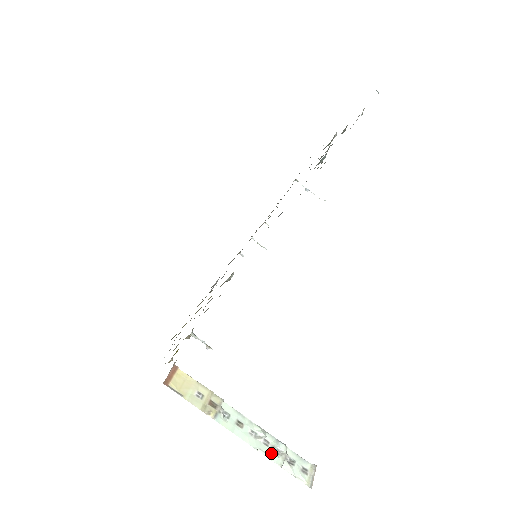
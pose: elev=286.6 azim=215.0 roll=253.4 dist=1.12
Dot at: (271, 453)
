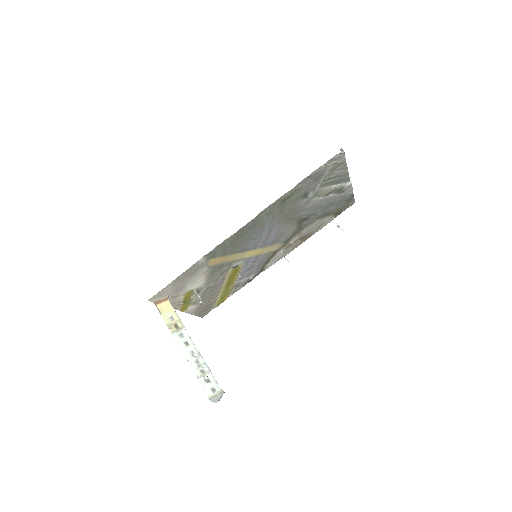
Dot at: (196, 368)
